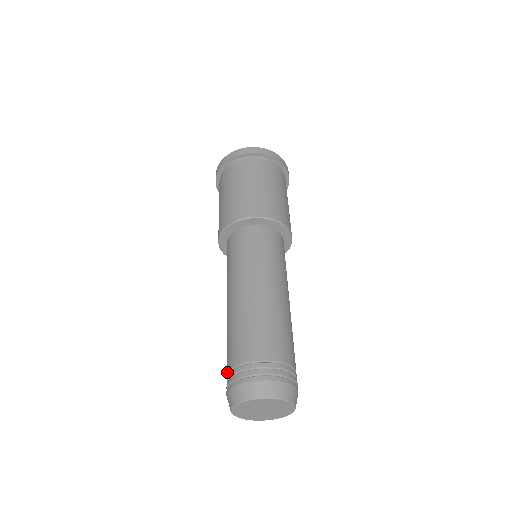
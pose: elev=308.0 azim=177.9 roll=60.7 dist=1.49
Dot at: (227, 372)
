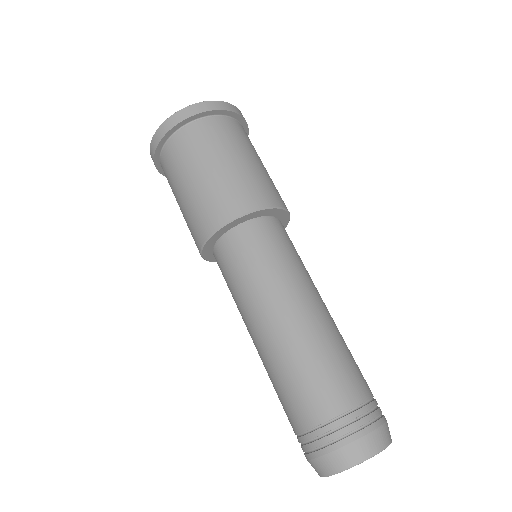
Dot at: (302, 432)
